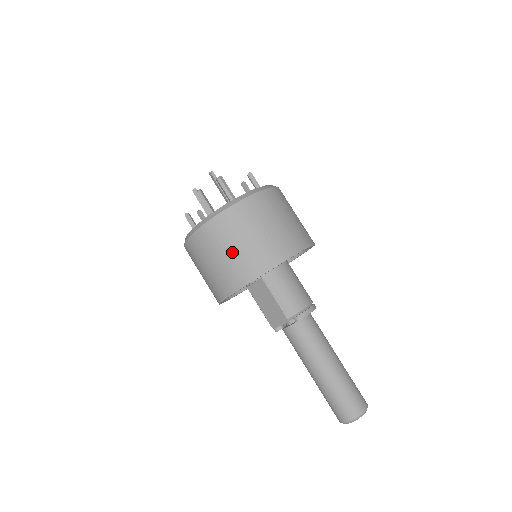
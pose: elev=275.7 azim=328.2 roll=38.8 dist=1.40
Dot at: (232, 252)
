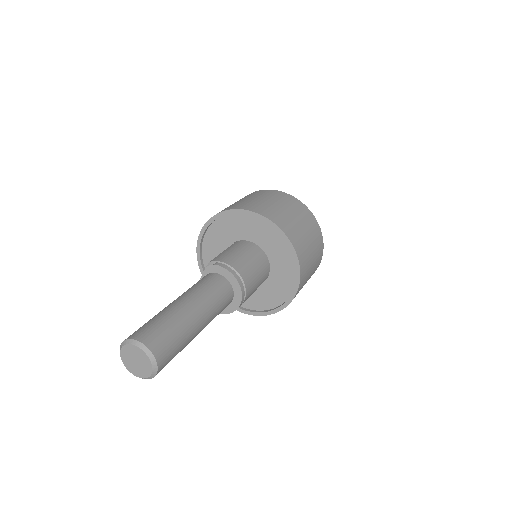
Dot at: (234, 203)
